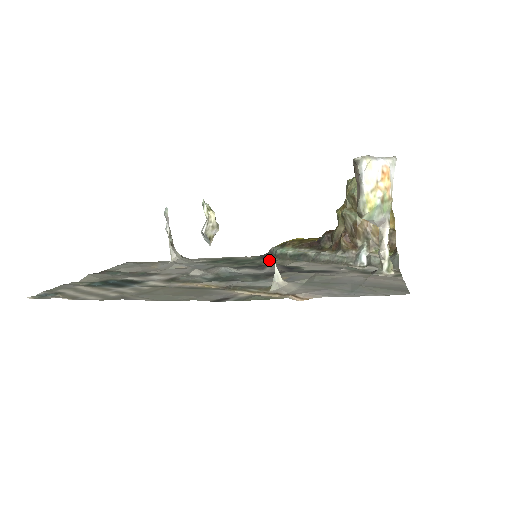
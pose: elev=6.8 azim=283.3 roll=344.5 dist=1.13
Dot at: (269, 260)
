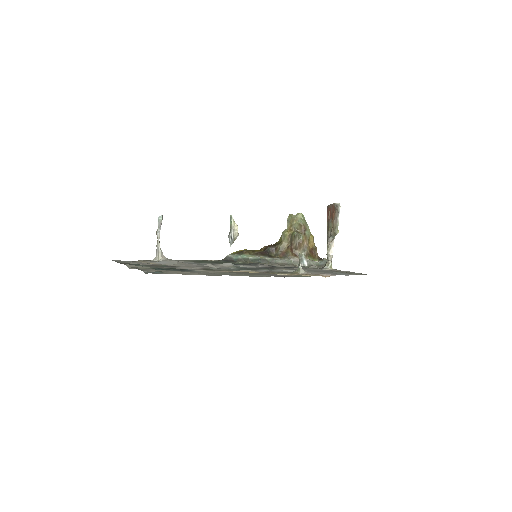
Dot at: occluded
